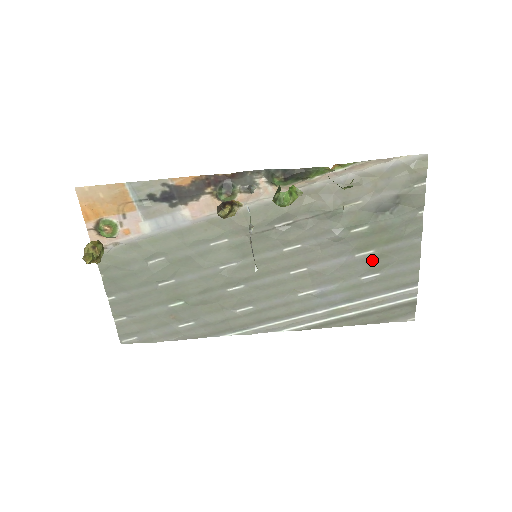
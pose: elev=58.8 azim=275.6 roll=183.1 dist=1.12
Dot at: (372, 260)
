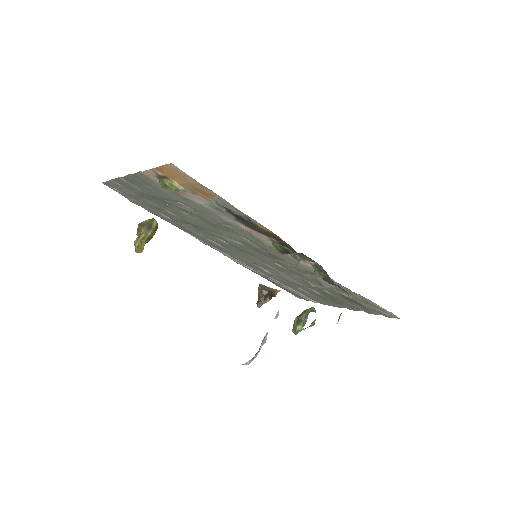
Dot at: (313, 292)
